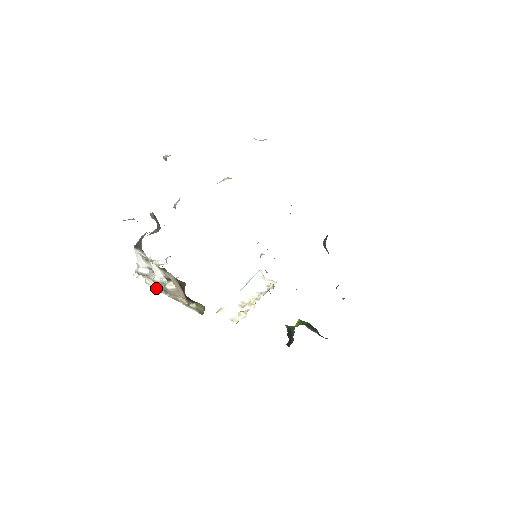
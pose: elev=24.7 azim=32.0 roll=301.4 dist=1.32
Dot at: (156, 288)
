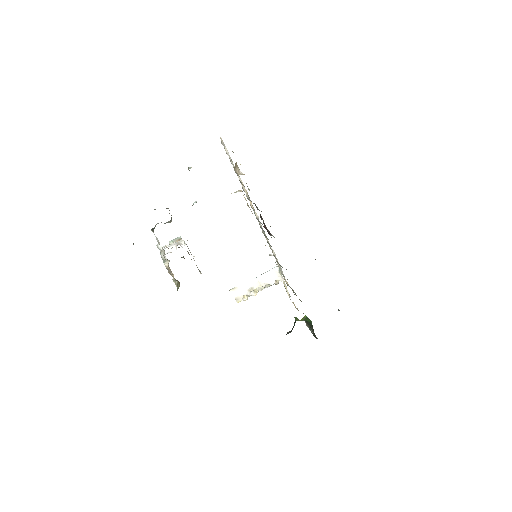
Dot at: occluded
